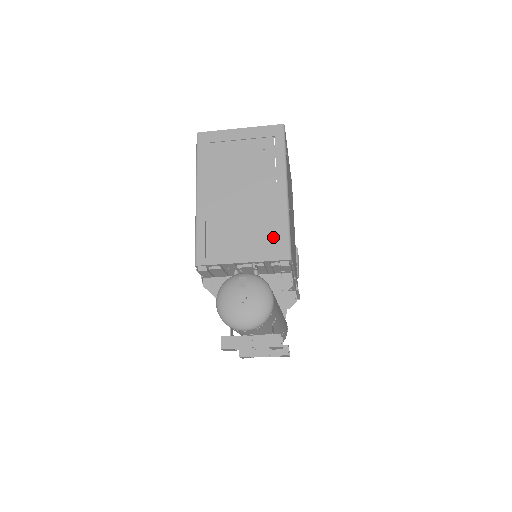
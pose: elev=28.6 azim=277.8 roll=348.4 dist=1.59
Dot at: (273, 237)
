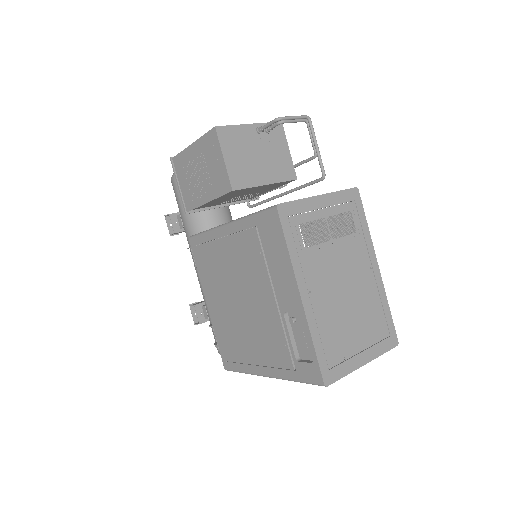
Dot at: occluded
